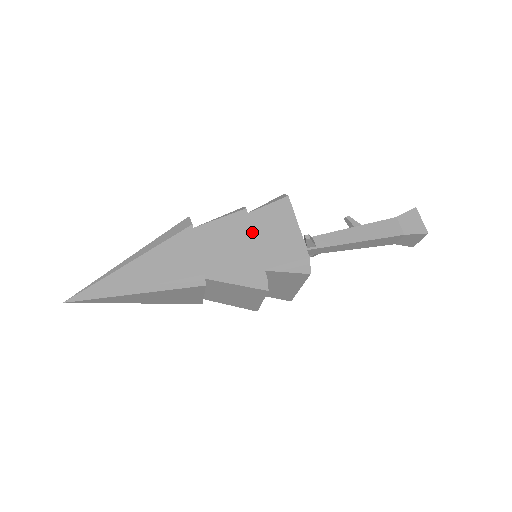
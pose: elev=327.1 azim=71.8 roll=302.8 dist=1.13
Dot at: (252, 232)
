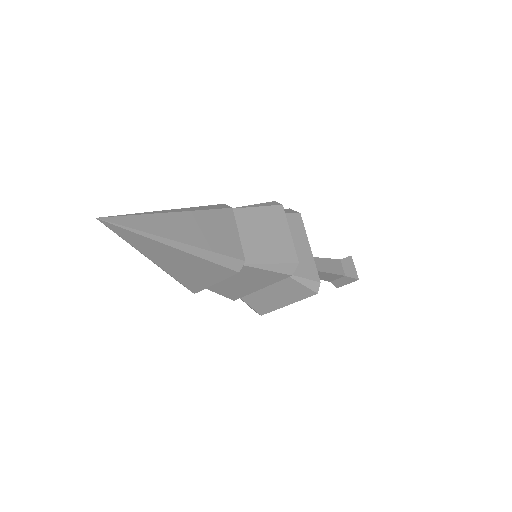
Dot at: occluded
